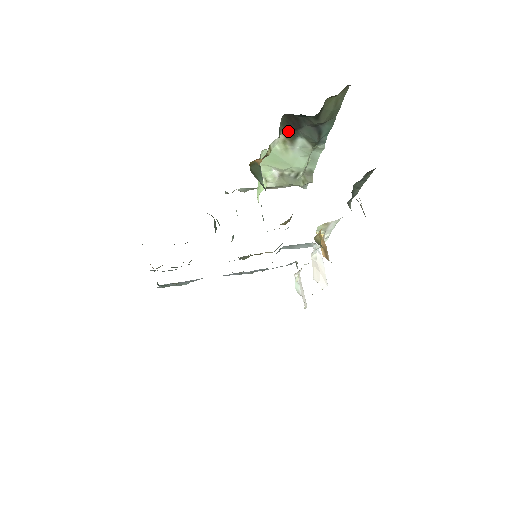
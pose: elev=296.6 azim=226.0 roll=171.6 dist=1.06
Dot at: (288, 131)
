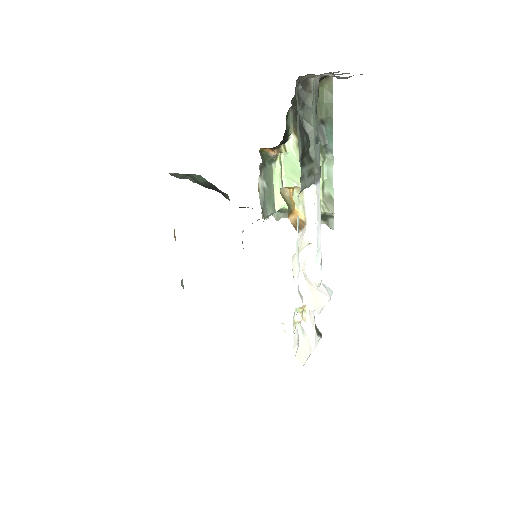
Dot at: occluded
